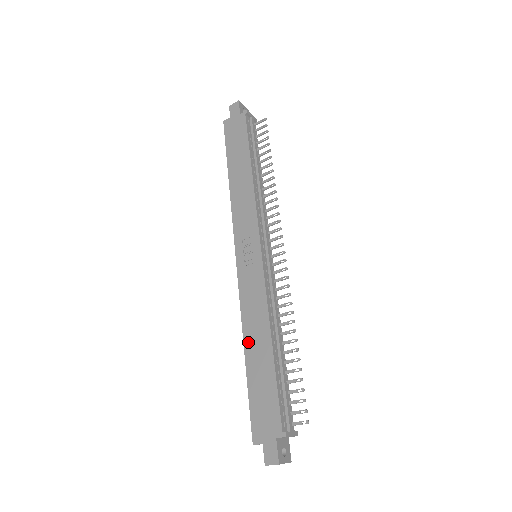
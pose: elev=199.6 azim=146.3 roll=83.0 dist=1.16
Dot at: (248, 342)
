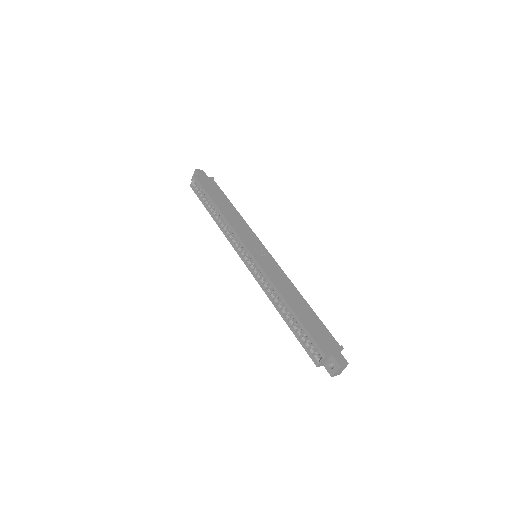
Dot at: (287, 298)
